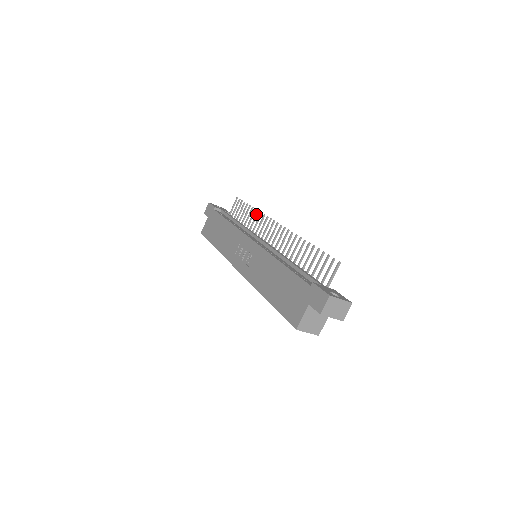
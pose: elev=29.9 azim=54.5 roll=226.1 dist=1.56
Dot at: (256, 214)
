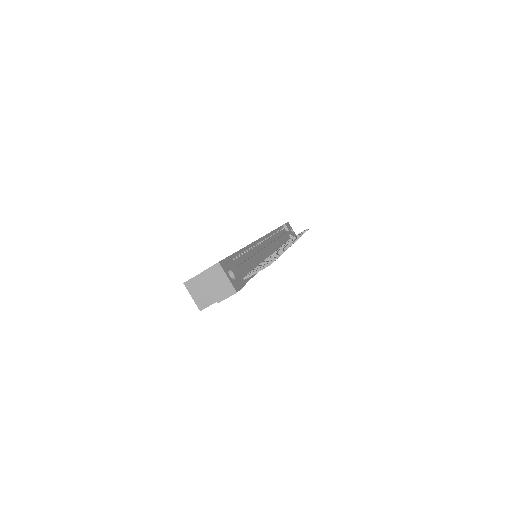
Dot at: occluded
